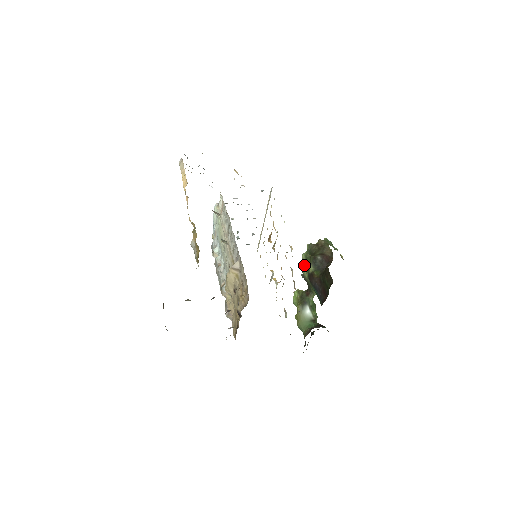
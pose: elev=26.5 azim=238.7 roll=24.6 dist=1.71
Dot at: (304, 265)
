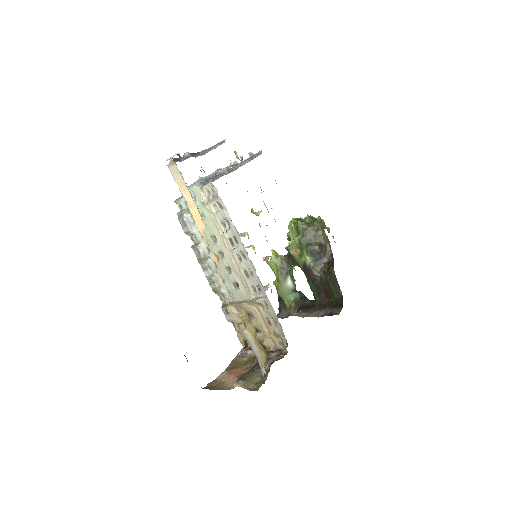
Dot at: (295, 247)
